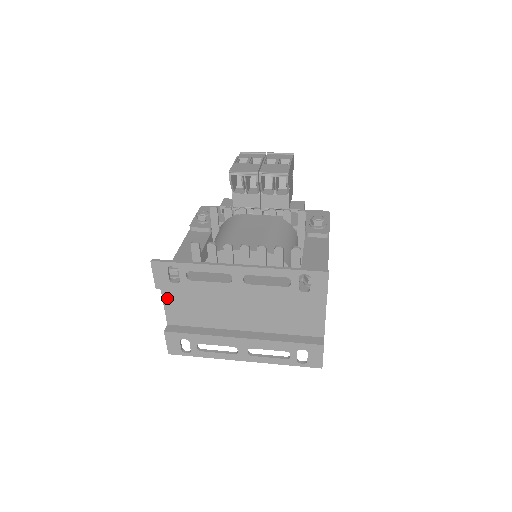
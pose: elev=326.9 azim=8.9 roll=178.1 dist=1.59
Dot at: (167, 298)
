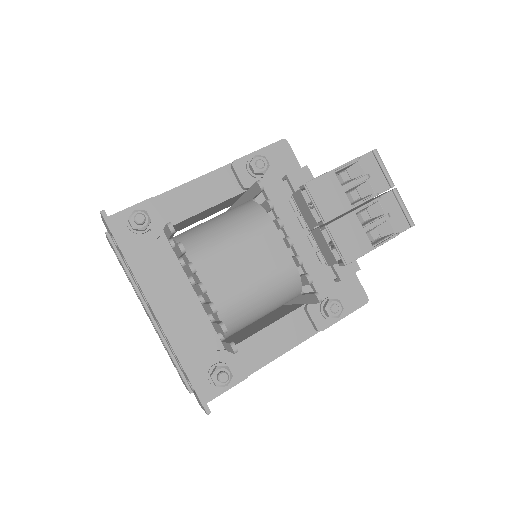
Dot at: occluded
